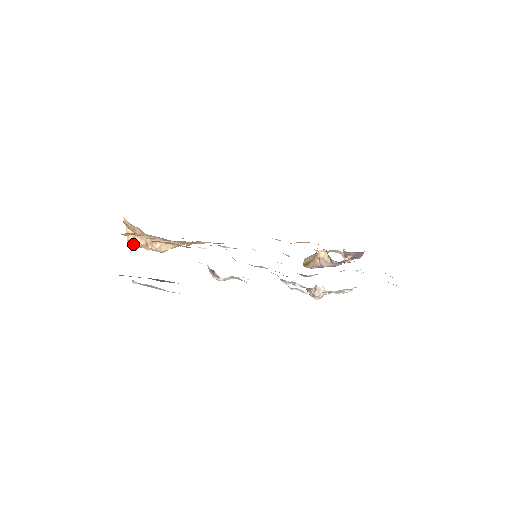
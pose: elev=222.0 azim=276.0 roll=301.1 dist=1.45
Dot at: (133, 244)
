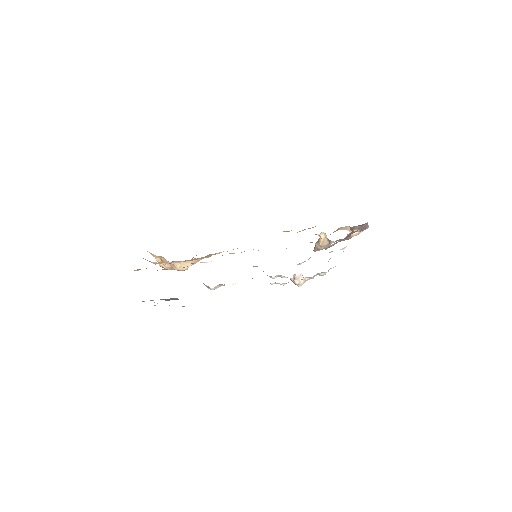
Dot at: (165, 268)
